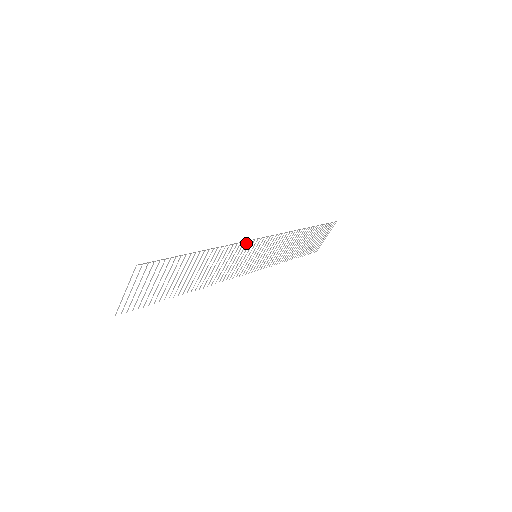
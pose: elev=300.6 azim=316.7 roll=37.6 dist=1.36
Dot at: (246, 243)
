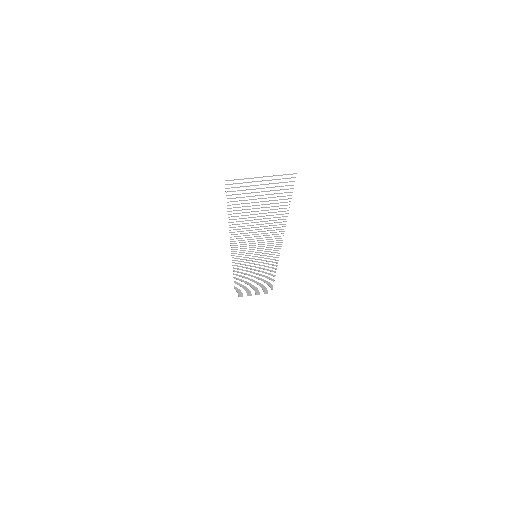
Dot at: (279, 242)
